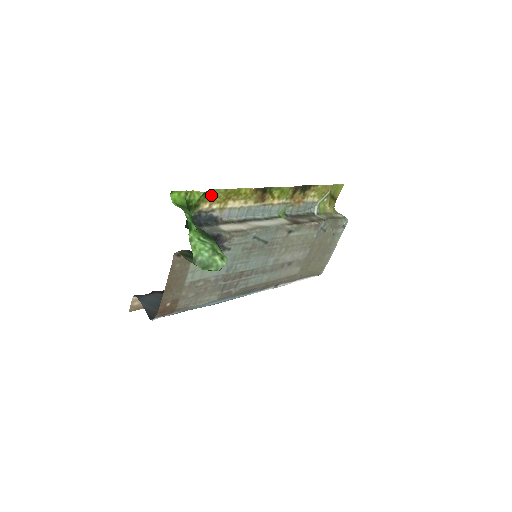
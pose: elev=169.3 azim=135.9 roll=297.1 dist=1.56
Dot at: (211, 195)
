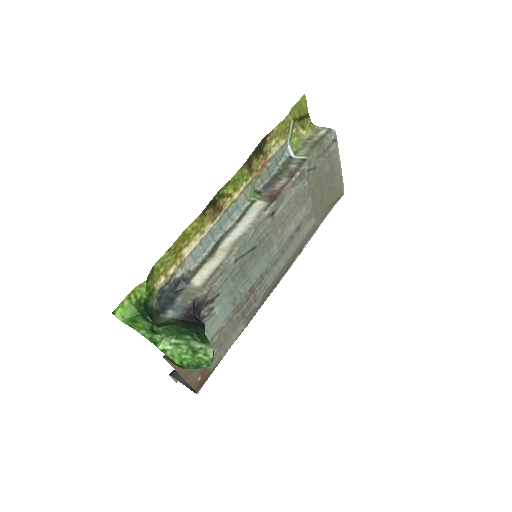
Dot at: (157, 269)
